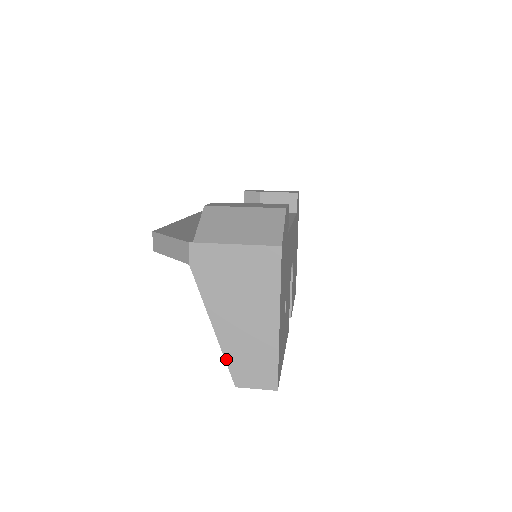
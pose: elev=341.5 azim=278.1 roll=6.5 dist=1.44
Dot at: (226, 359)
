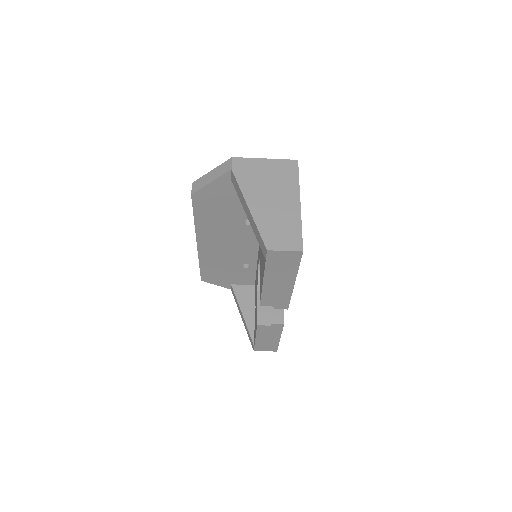
Dot at: (259, 229)
